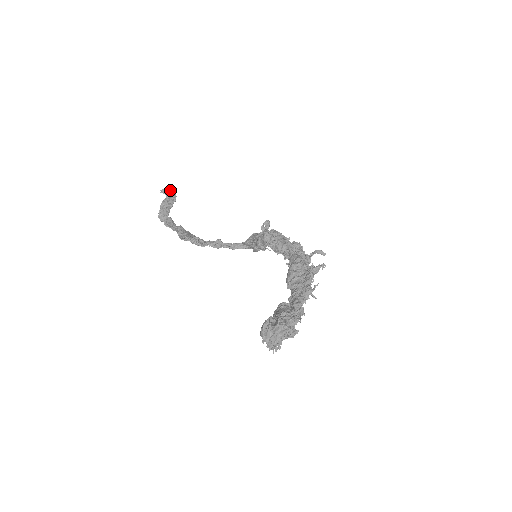
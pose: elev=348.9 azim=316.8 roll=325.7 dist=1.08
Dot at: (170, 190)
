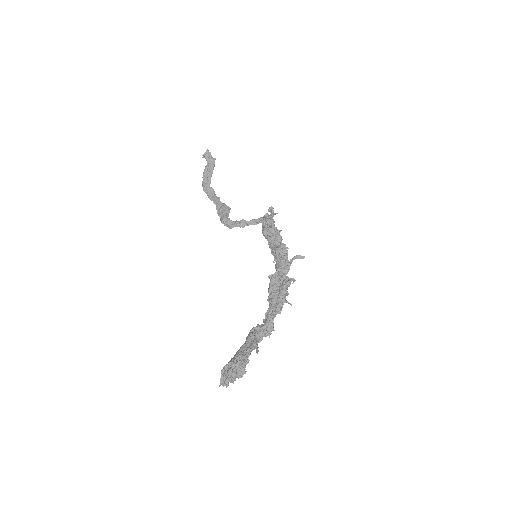
Dot at: (209, 154)
